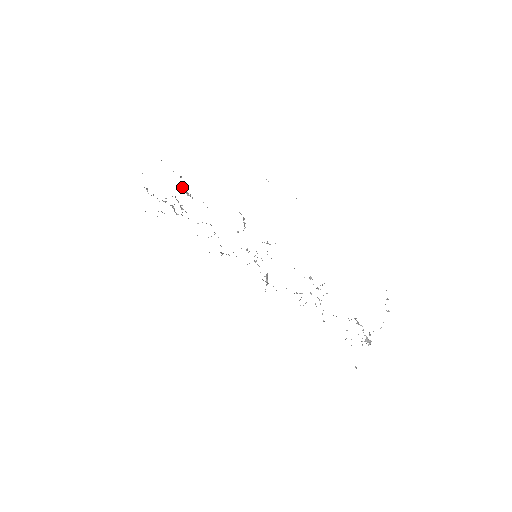
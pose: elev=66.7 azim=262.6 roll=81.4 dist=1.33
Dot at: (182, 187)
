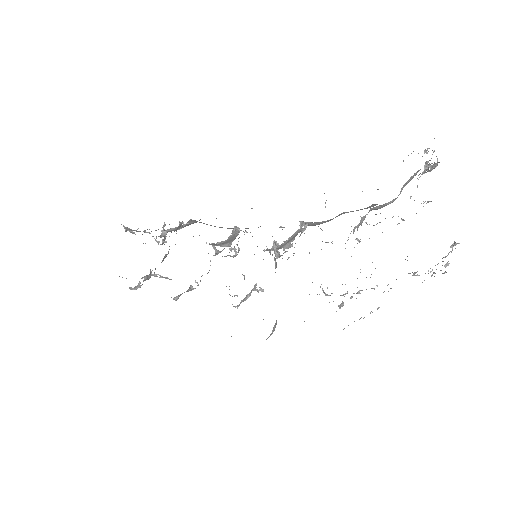
Dot at: (165, 239)
